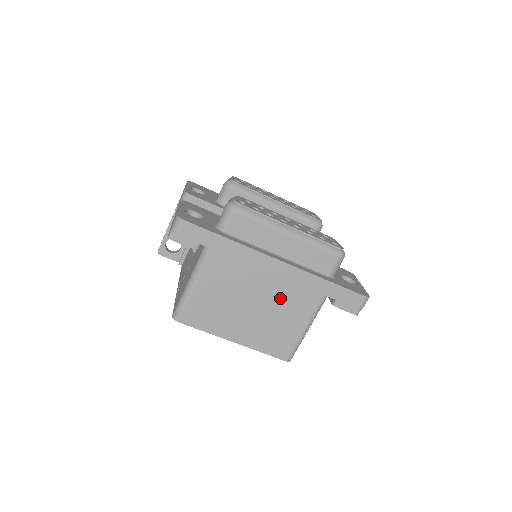
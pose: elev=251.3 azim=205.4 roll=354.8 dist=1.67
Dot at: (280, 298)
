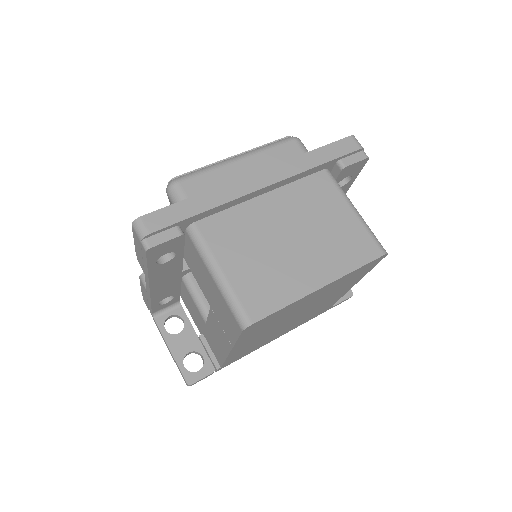
Dot at: (301, 208)
